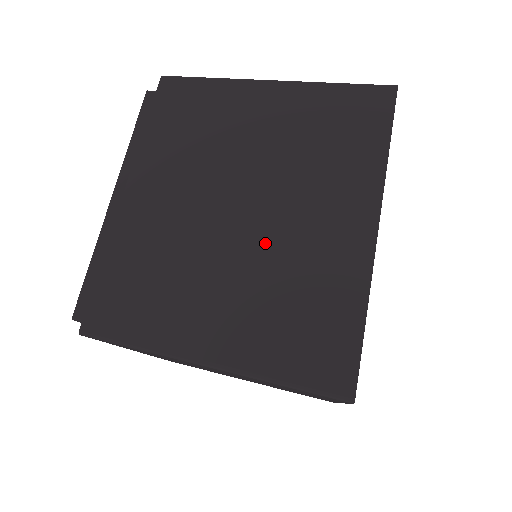
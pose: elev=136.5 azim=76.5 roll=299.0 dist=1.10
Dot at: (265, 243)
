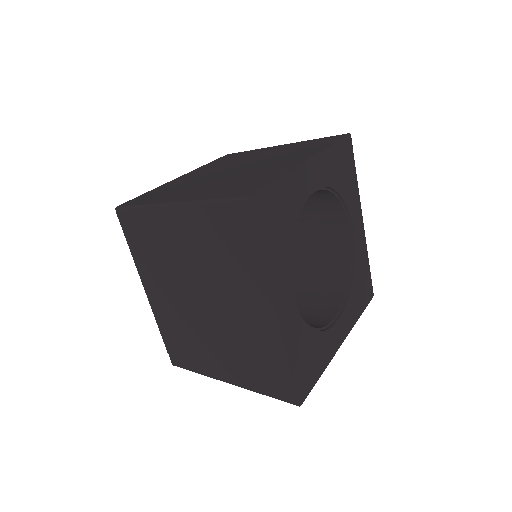
Dot at: (240, 173)
